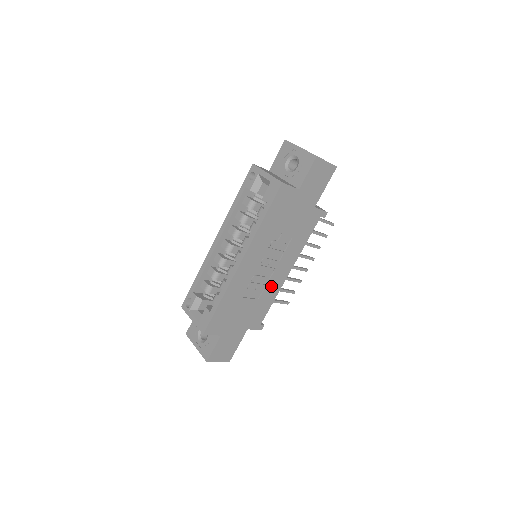
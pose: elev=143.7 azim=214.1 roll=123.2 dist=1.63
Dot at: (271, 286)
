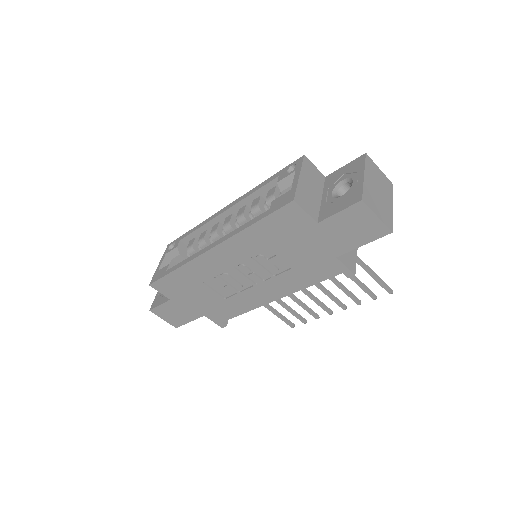
Dot at: (246, 297)
